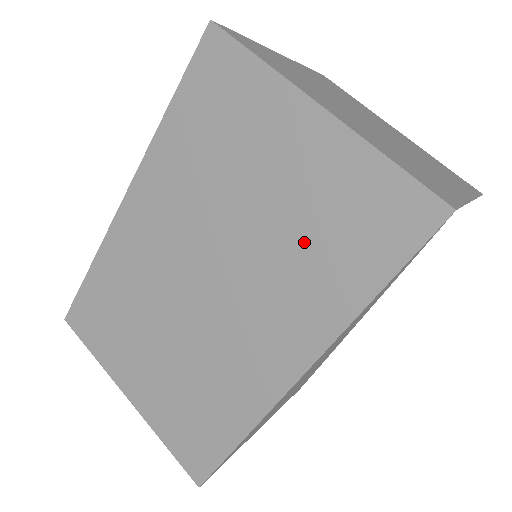
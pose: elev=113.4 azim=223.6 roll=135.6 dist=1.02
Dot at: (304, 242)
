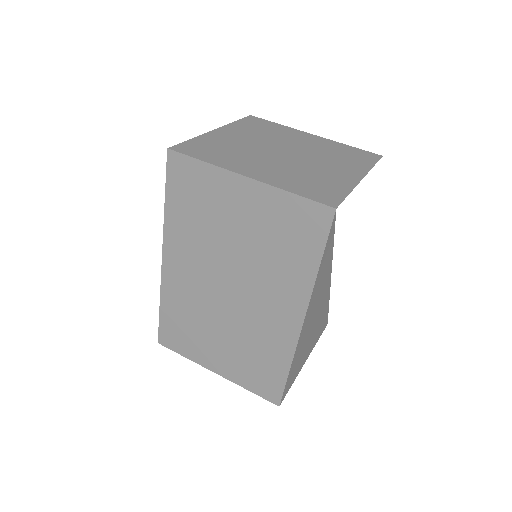
Dot at: (271, 250)
